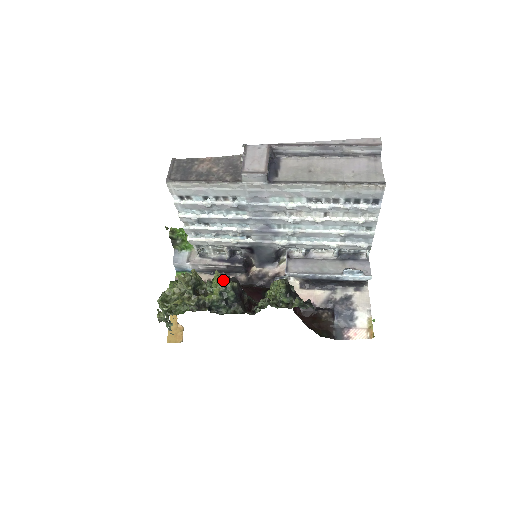
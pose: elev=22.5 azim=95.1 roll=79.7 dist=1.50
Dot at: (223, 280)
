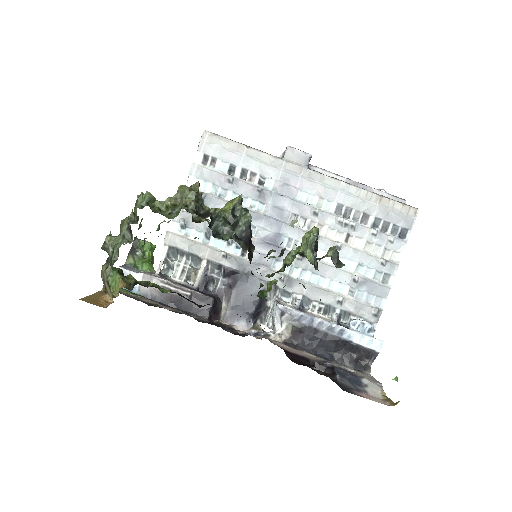
Dot at: (242, 201)
